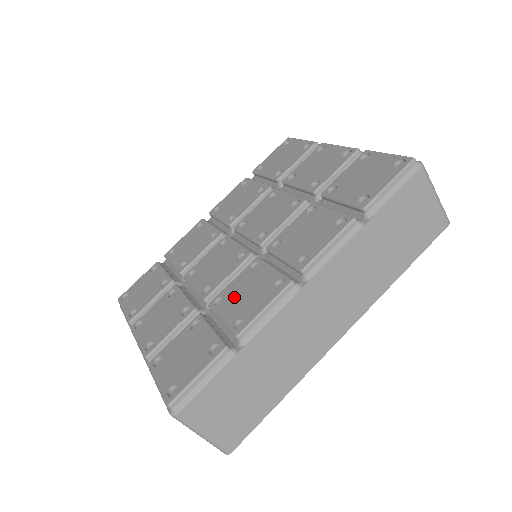
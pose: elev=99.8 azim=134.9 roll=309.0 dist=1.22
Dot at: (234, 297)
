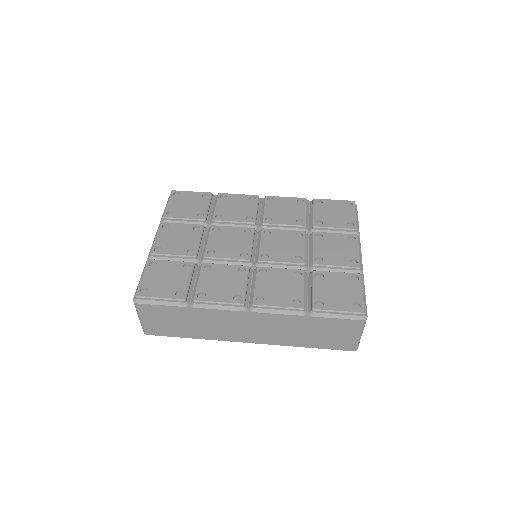
Dot at: (215, 276)
